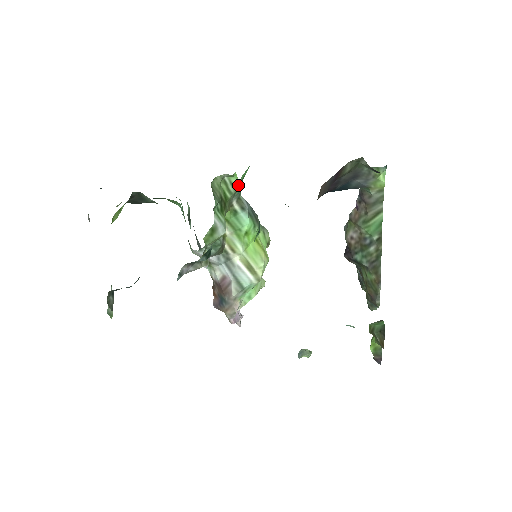
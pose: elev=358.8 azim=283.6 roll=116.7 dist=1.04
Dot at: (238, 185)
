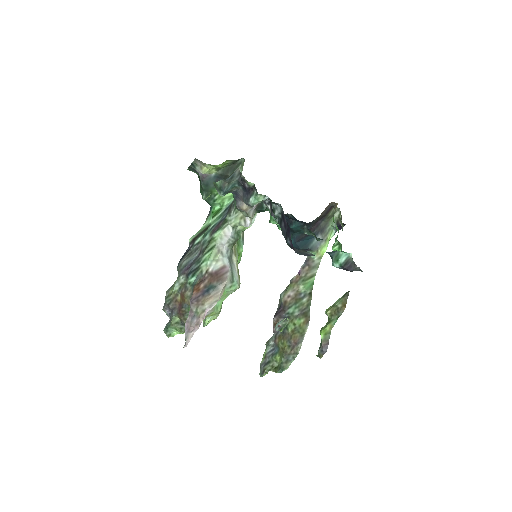
Dot at: occluded
